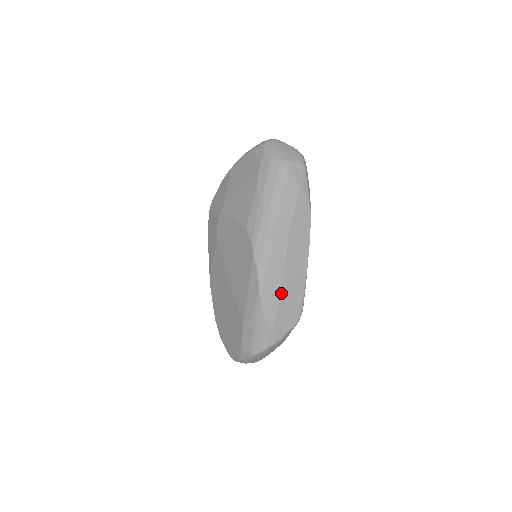
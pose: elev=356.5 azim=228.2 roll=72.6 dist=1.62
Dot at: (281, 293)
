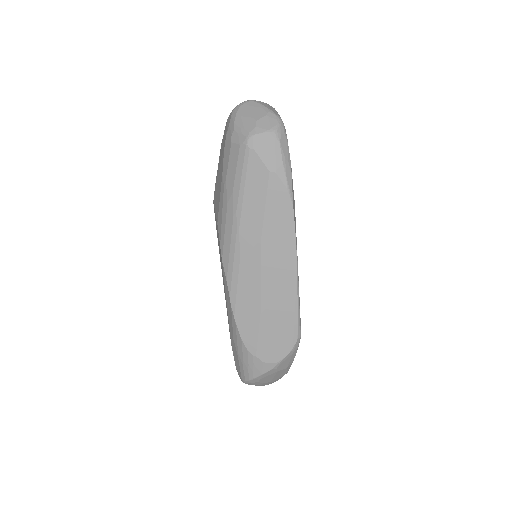
Dot at: (261, 313)
